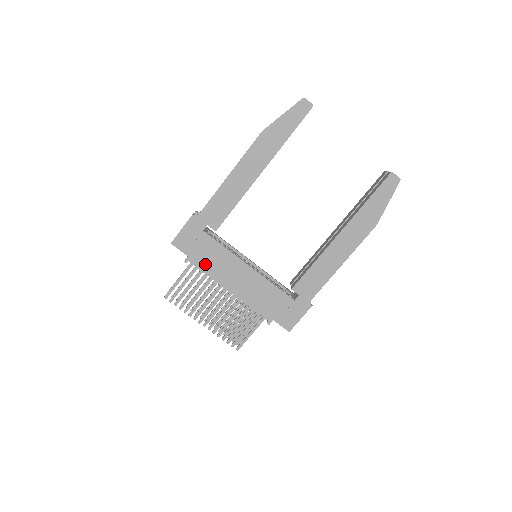
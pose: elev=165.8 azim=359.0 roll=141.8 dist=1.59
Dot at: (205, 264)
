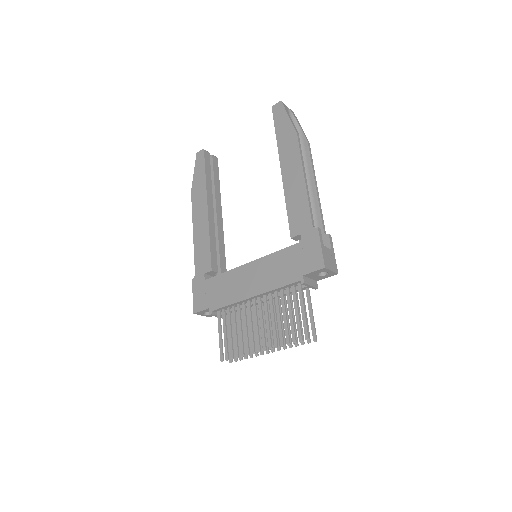
Dot at: (222, 299)
